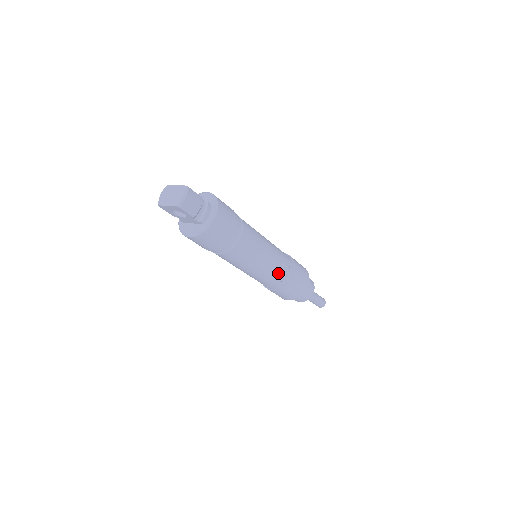
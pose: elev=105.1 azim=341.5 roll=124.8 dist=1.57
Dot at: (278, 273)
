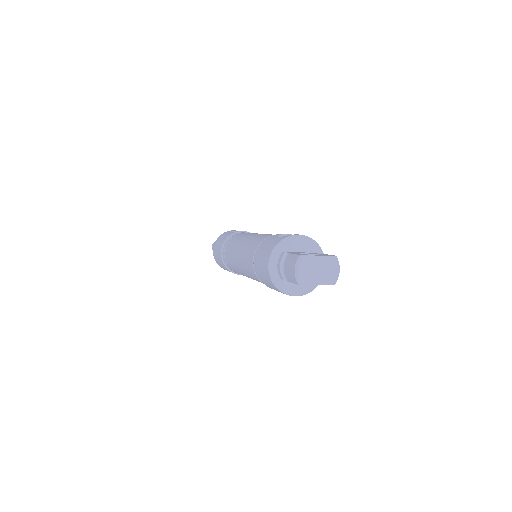
Dot at: occluded
